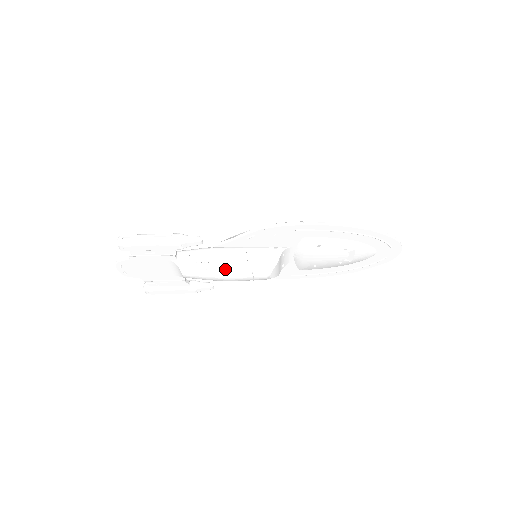
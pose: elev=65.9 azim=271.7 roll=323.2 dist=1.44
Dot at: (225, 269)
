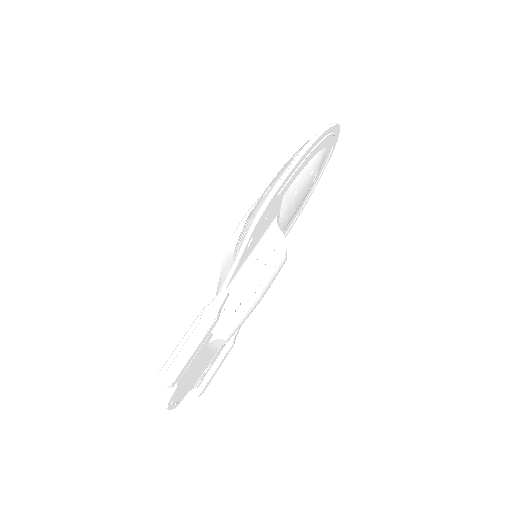
Dot at: (257, 293)
